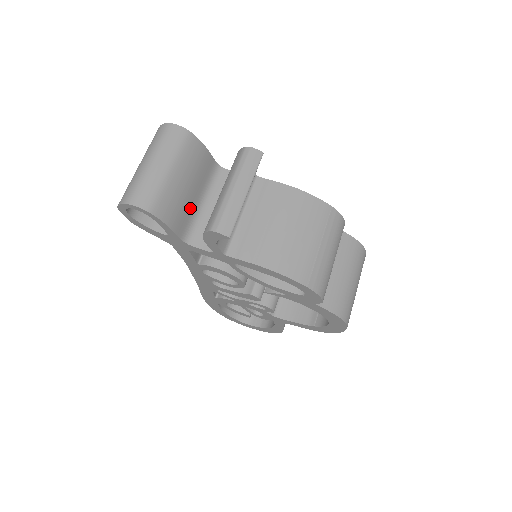
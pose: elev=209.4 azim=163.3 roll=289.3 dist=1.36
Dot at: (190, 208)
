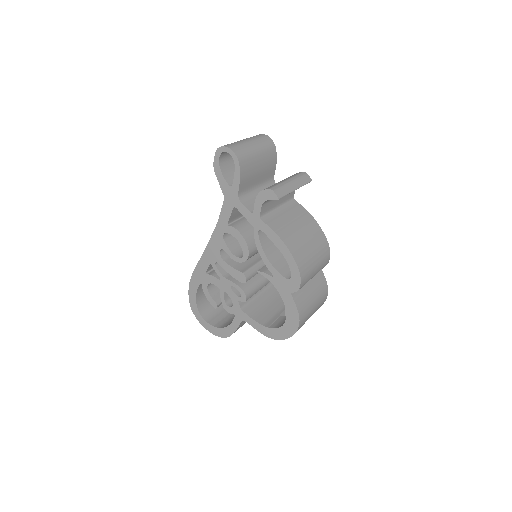
Dot at: (252, 183)
